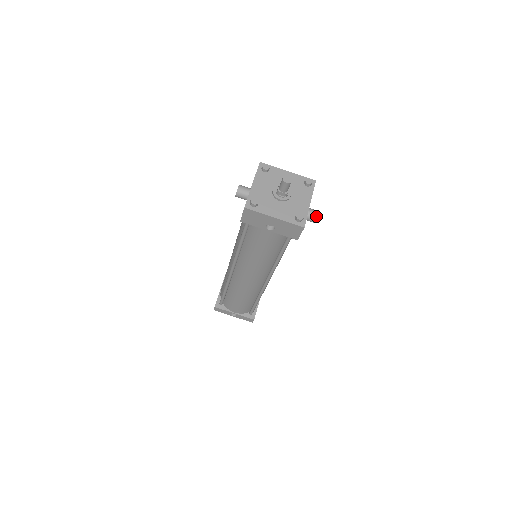
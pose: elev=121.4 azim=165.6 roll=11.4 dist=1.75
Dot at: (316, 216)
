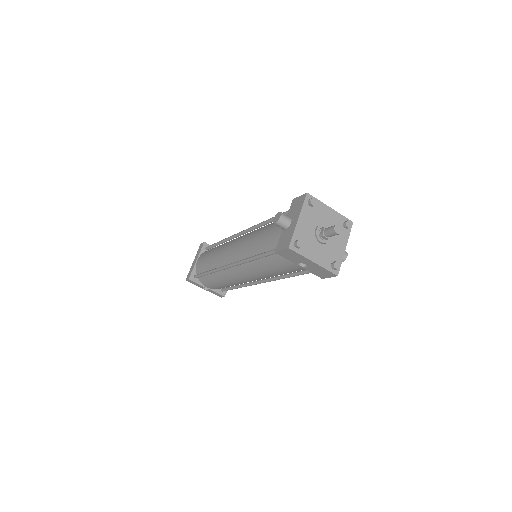
Dot at: (345, 258)
